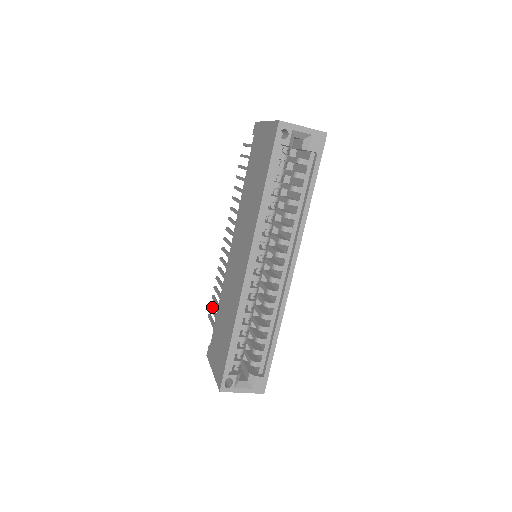
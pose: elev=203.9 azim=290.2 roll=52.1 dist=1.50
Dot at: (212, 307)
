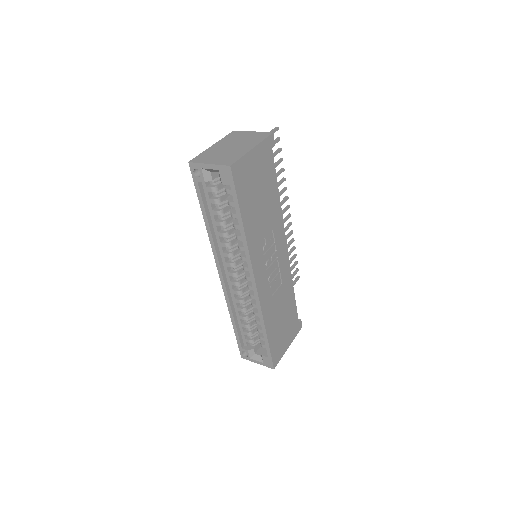
Dot at: (294, 273)
